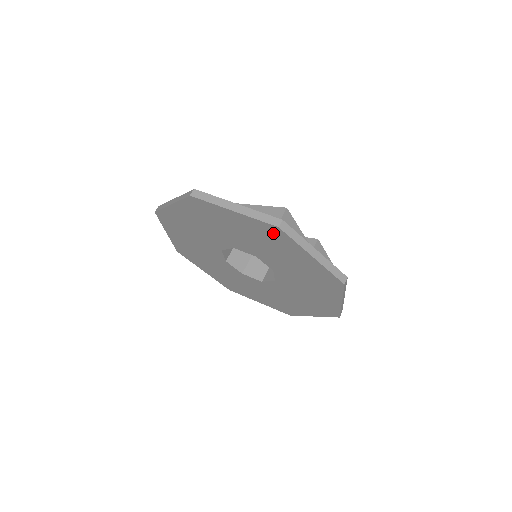
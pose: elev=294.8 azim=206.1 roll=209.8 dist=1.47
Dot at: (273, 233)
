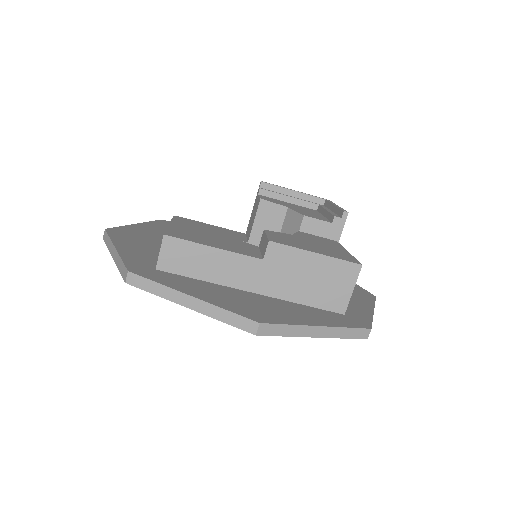
Dot at: occluded
